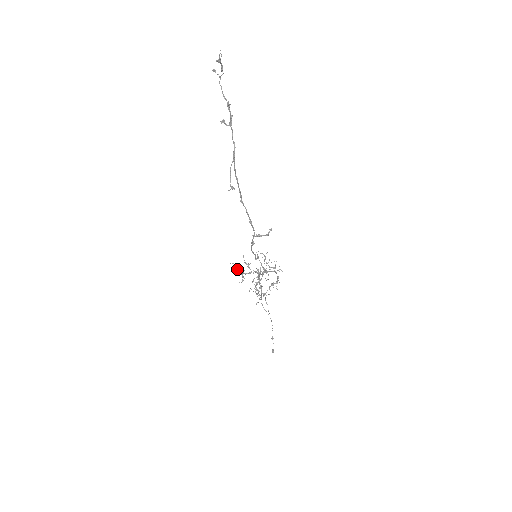
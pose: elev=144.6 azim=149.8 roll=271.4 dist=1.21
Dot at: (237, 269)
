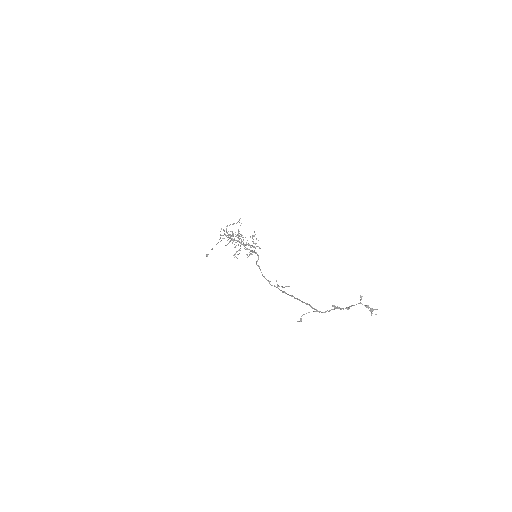
Dot at: (230, 237)
